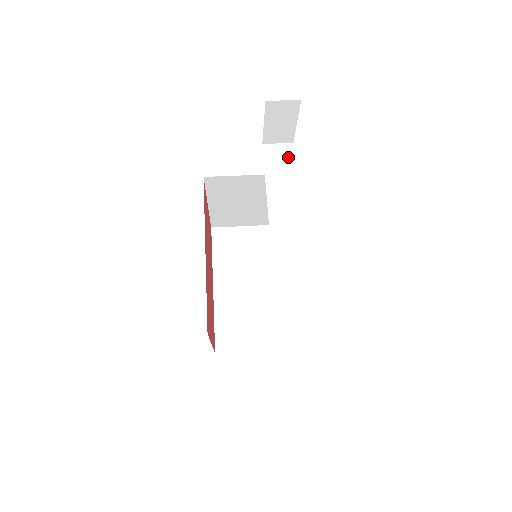
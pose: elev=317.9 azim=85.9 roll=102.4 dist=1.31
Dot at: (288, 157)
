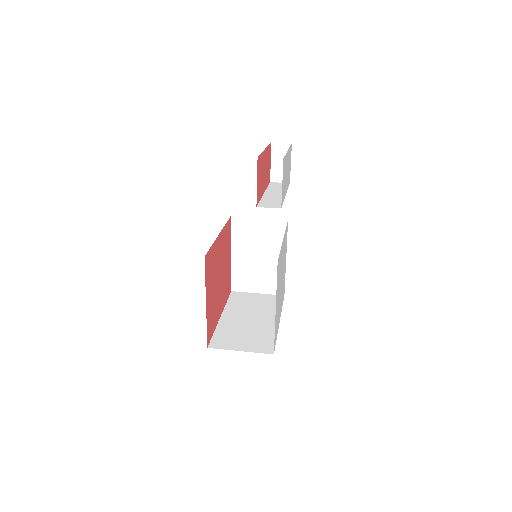
Dot at: occluded
